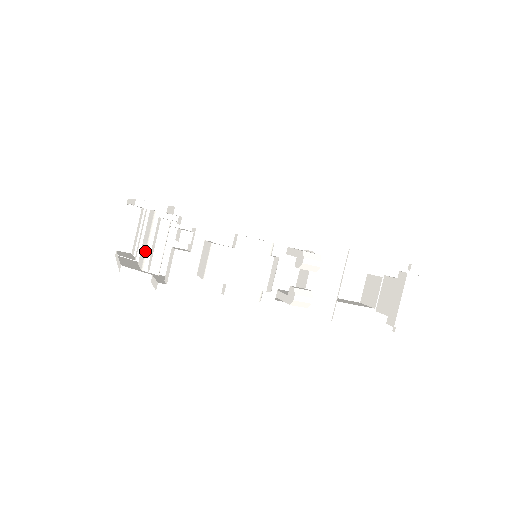
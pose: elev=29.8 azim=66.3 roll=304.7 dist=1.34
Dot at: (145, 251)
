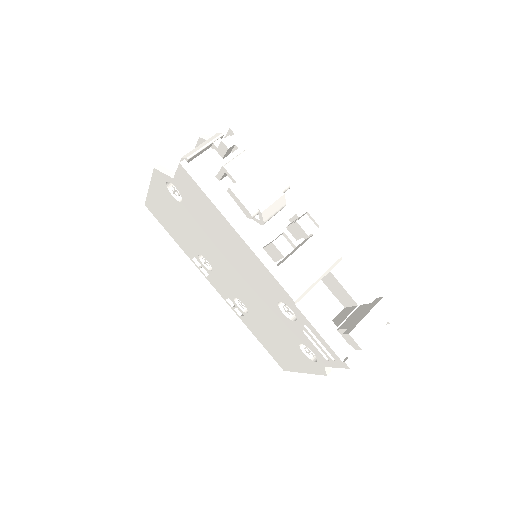
Dot at: occluded
